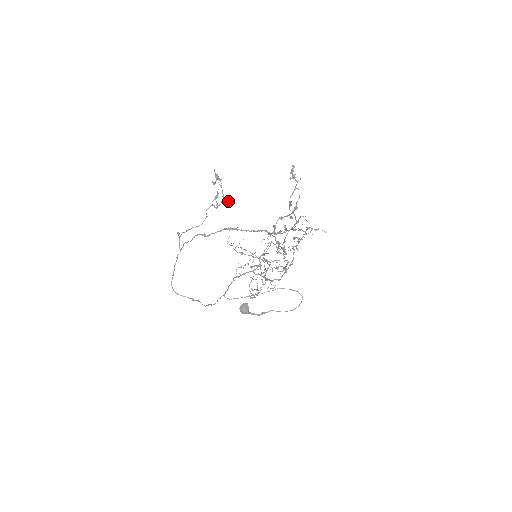
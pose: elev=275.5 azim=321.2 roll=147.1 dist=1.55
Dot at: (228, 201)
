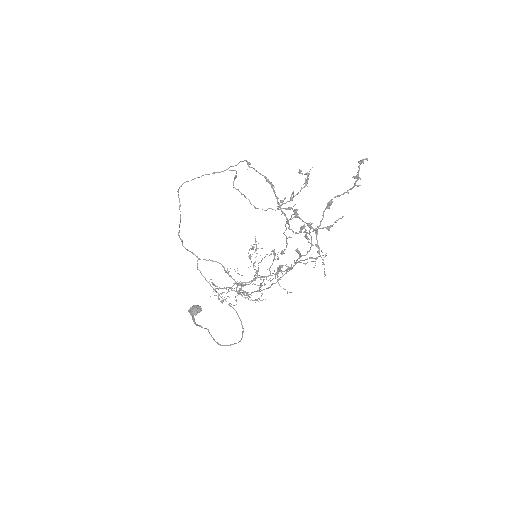
Dot at: occluded
